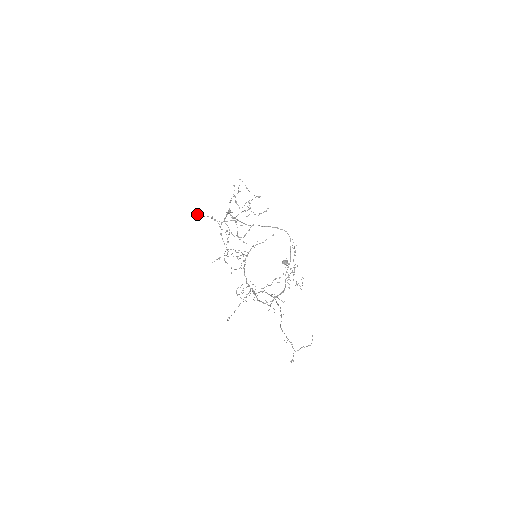
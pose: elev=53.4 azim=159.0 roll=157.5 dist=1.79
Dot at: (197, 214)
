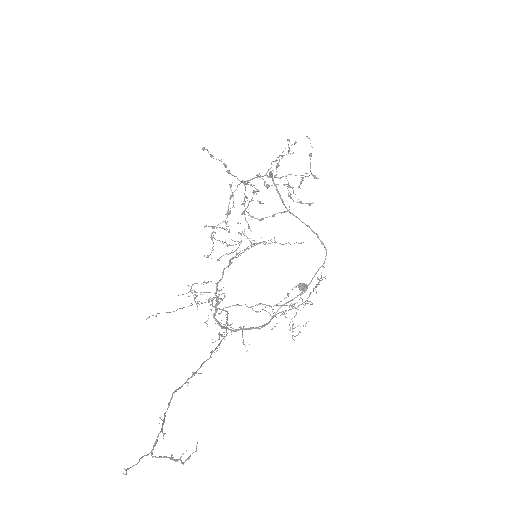
Dot at: (203, 147)
